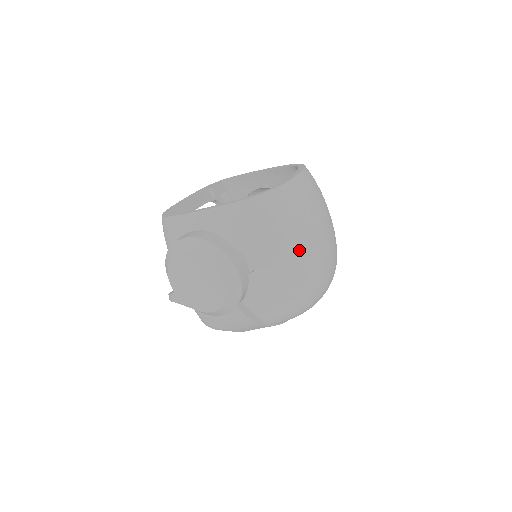
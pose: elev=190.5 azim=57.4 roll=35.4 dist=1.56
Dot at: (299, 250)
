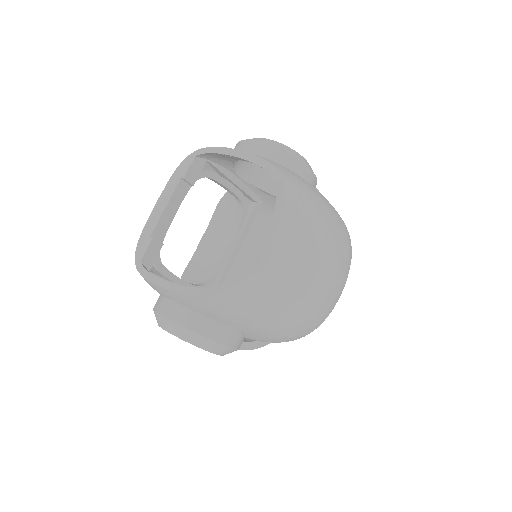
Dot at: (288, 319)
